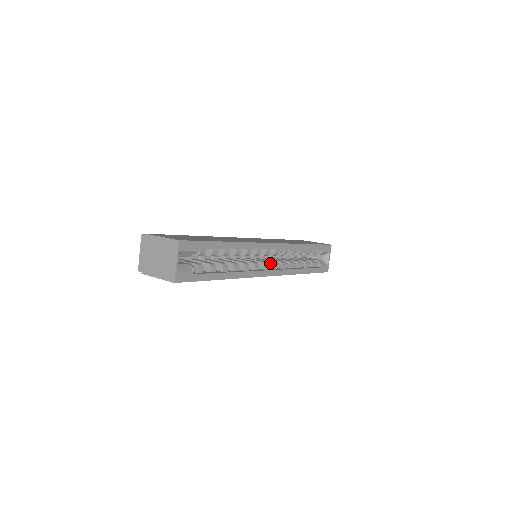
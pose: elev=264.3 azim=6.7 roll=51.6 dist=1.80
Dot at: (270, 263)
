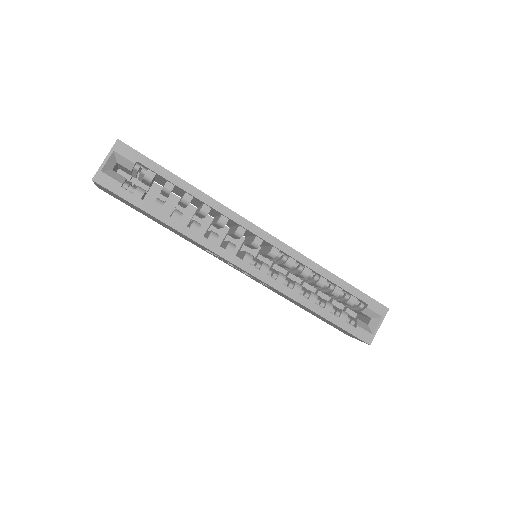
Dot at: (261, 263)
